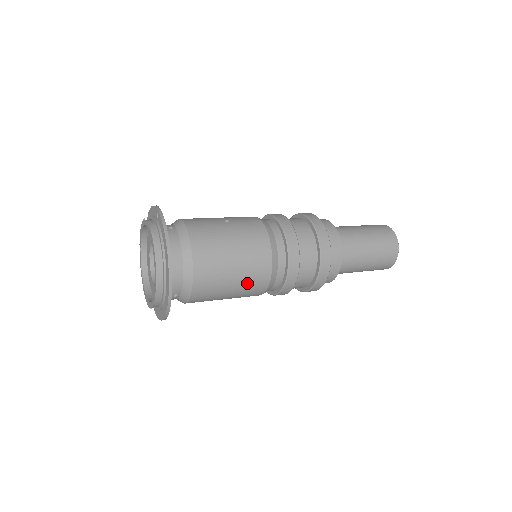
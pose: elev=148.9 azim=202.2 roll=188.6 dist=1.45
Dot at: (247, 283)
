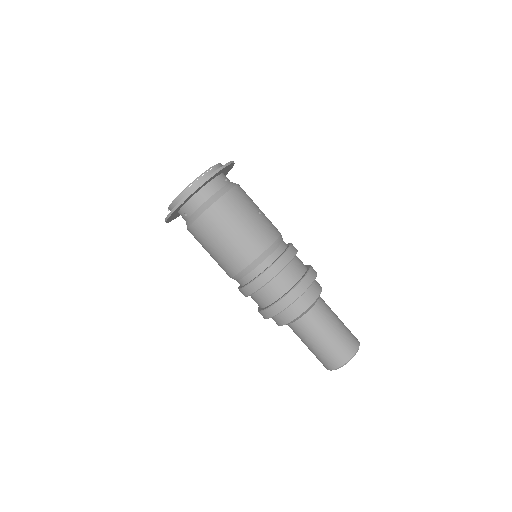
Dot at: (228, 254)
